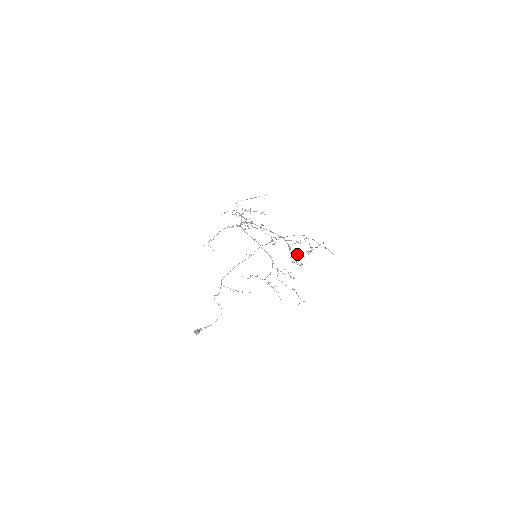
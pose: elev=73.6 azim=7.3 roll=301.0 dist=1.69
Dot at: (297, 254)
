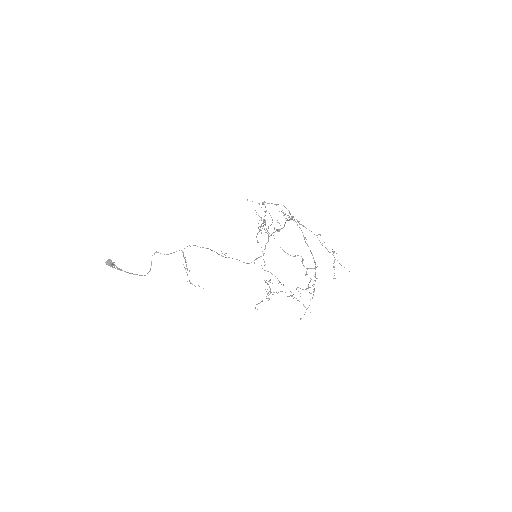
Dot at: (270, 290)
